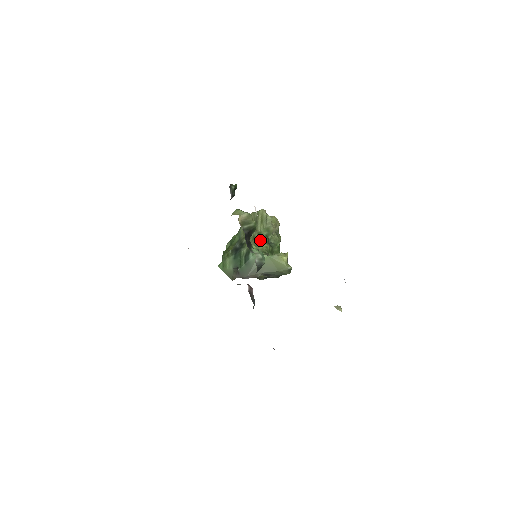
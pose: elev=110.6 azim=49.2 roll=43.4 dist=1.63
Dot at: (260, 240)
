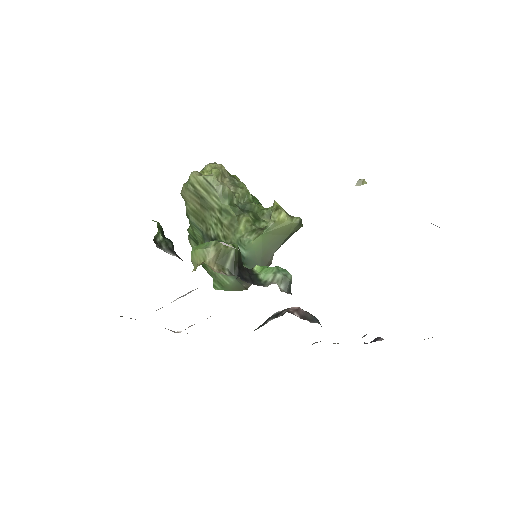
Dot at: (231, 219)
